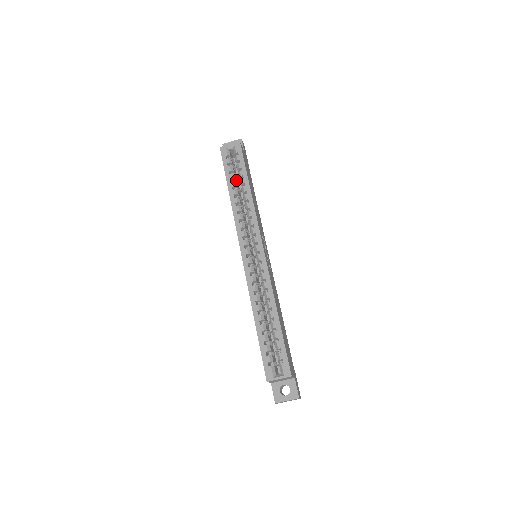
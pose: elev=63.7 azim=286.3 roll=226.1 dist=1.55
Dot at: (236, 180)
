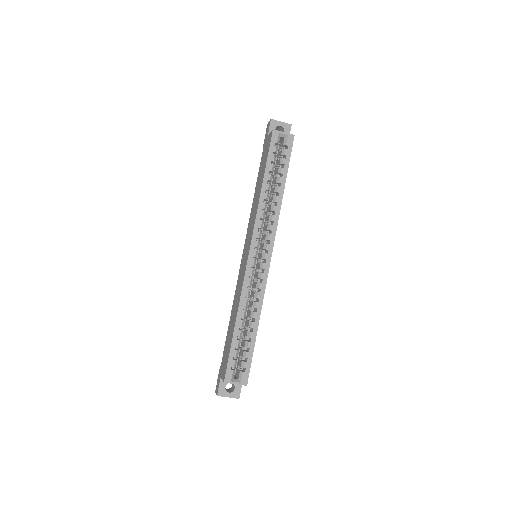
Dot at: (272, 172)
